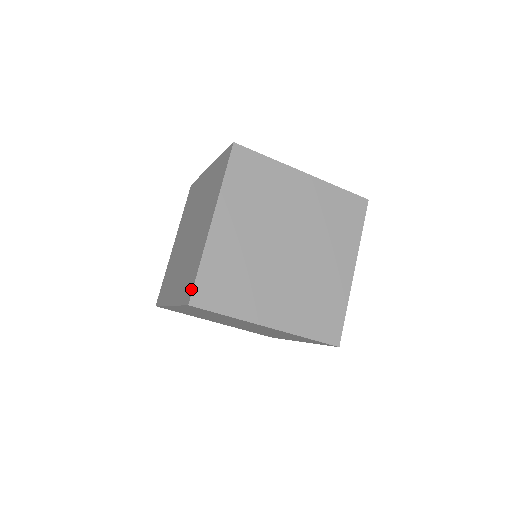
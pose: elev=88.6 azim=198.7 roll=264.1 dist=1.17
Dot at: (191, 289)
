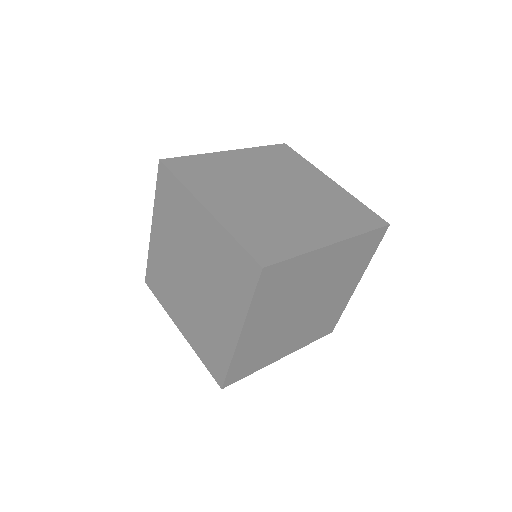
Dot at: (249, 260)
